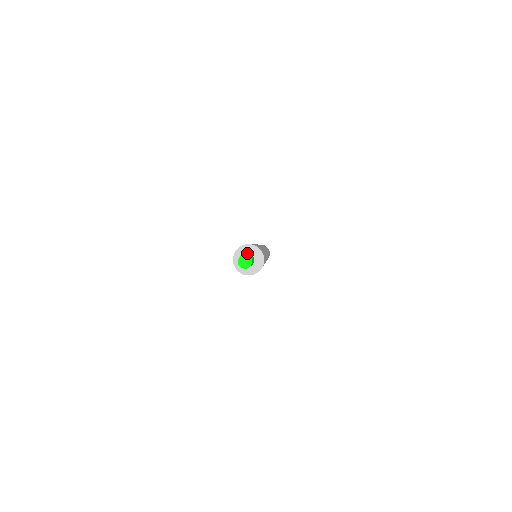
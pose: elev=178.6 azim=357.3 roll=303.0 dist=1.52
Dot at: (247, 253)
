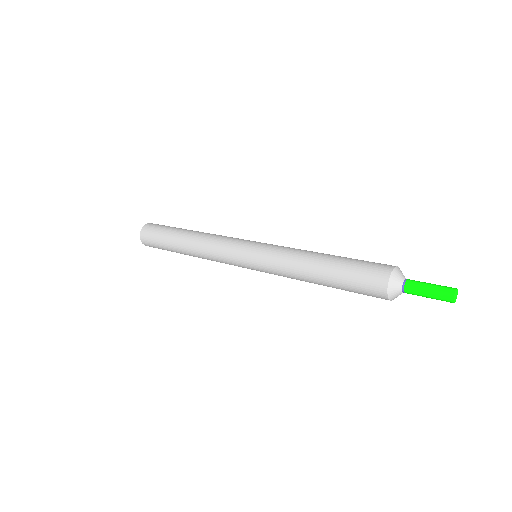
Dot at: (404, 279)
